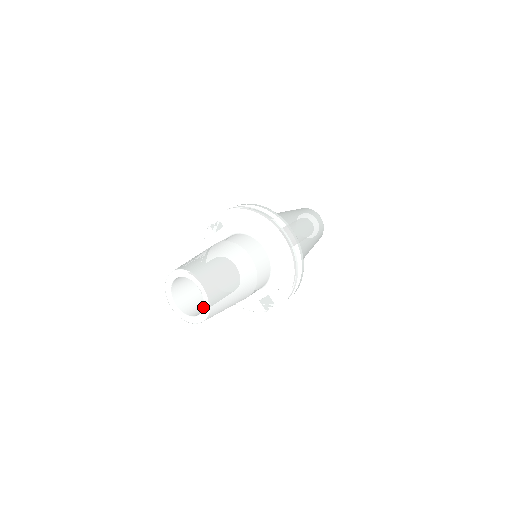
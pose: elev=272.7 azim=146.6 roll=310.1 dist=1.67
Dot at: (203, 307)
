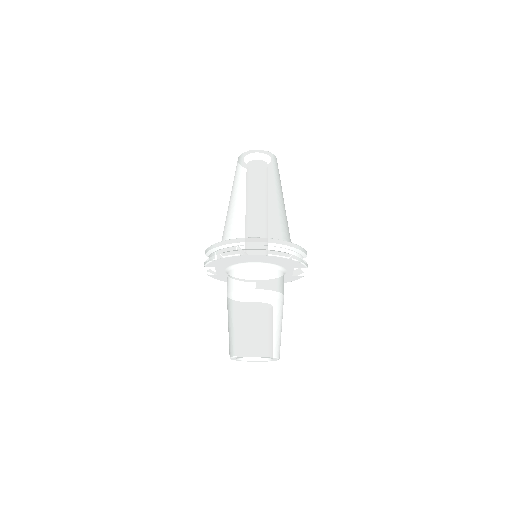
Dot at: occluded
